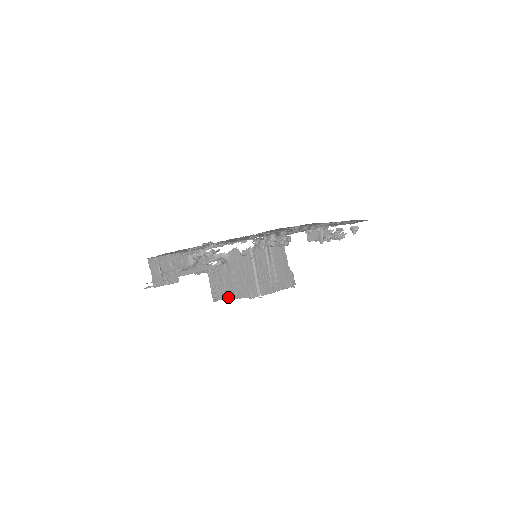
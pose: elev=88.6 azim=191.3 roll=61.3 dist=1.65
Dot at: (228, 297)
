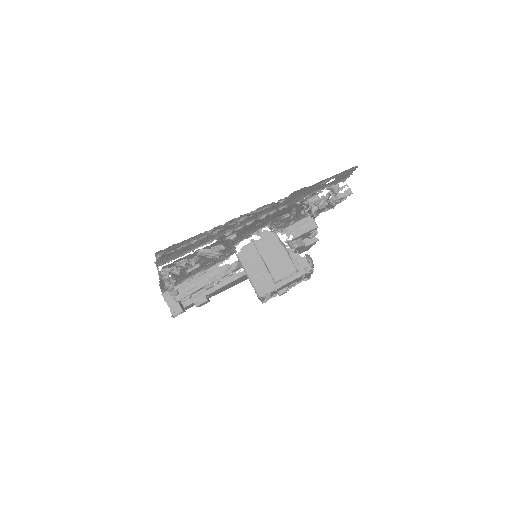
Dot at: occluded
